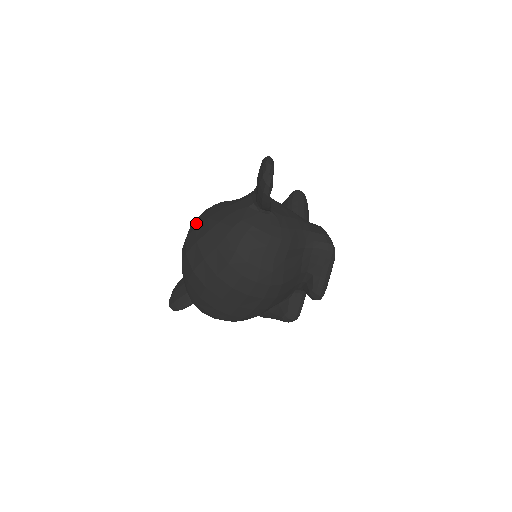
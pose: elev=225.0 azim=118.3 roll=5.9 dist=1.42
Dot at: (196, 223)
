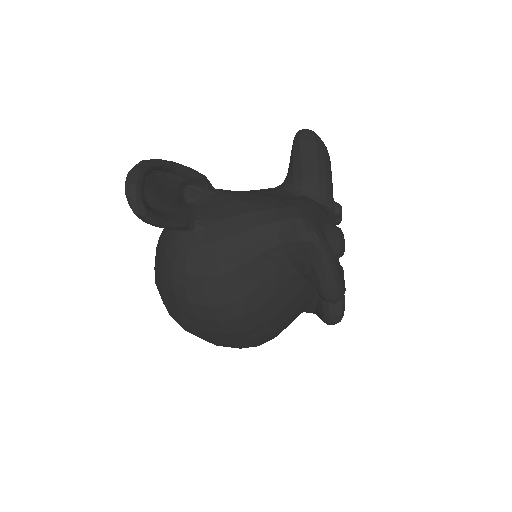
Dot at: occluded
